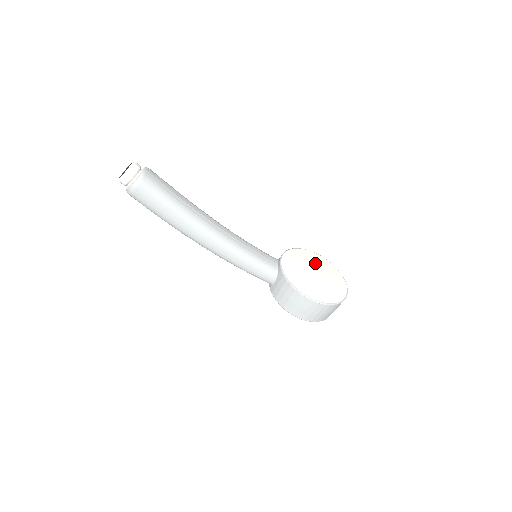
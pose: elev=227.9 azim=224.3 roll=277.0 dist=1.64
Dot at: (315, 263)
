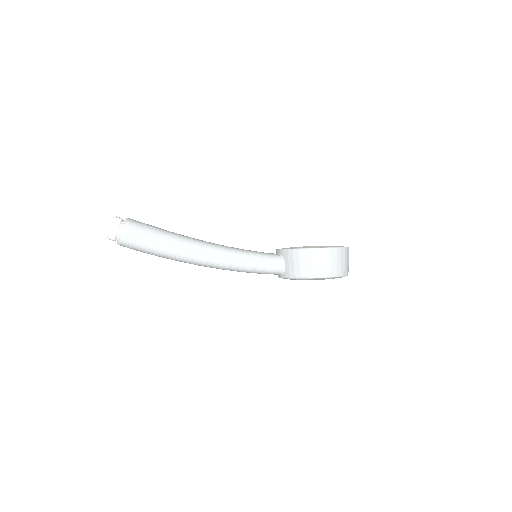
Dot at: occluded
